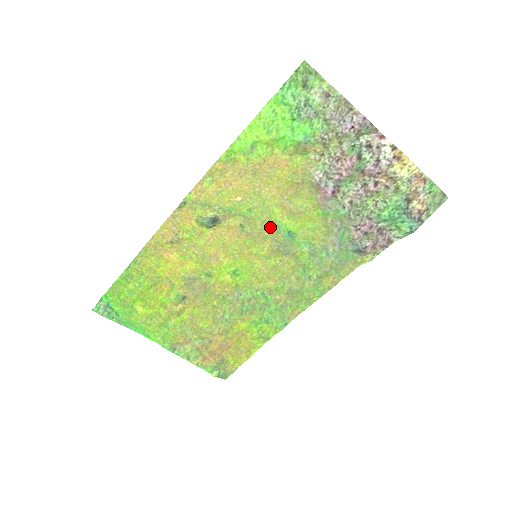
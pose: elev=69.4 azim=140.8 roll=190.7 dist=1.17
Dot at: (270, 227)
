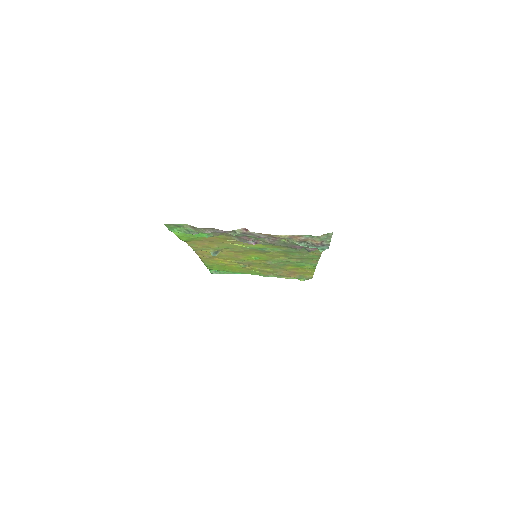
Dot at: (247, 248)
